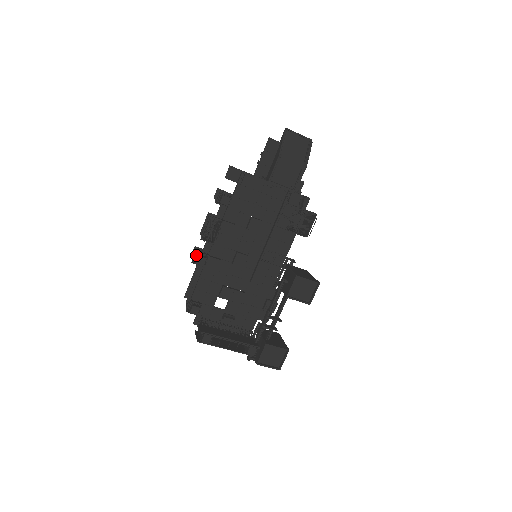
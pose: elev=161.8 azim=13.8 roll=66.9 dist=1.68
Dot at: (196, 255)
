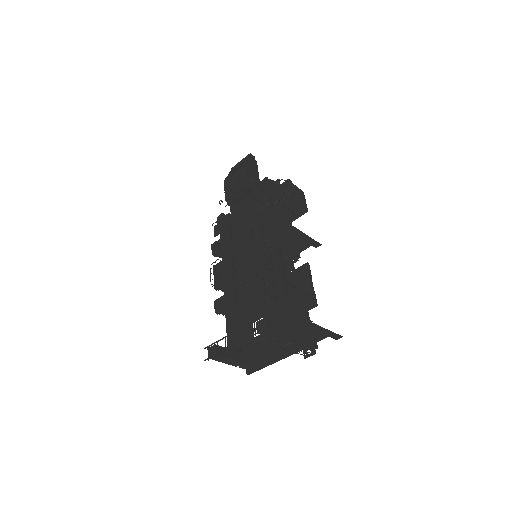
Dot at: occluded
